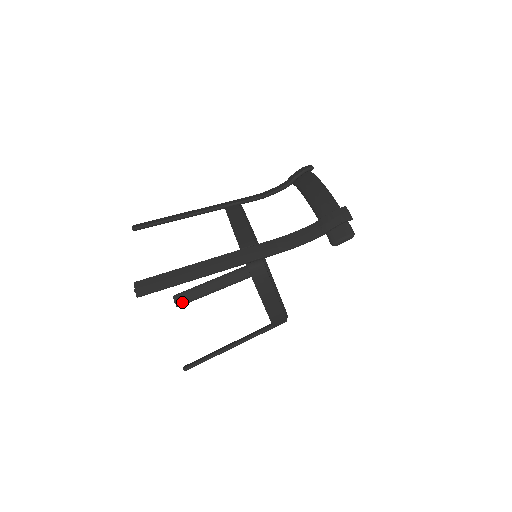
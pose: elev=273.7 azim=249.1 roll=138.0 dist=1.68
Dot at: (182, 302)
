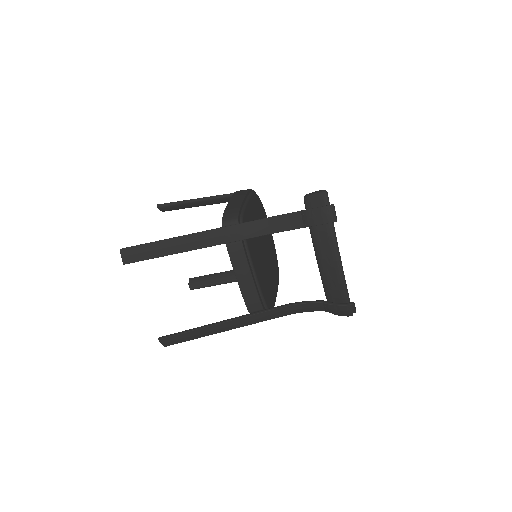
Dot at: occluded
